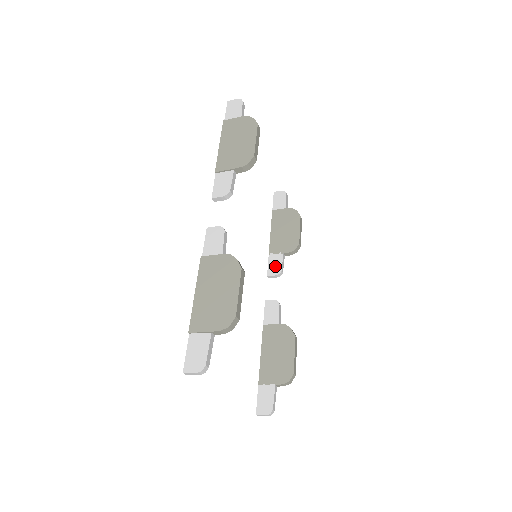
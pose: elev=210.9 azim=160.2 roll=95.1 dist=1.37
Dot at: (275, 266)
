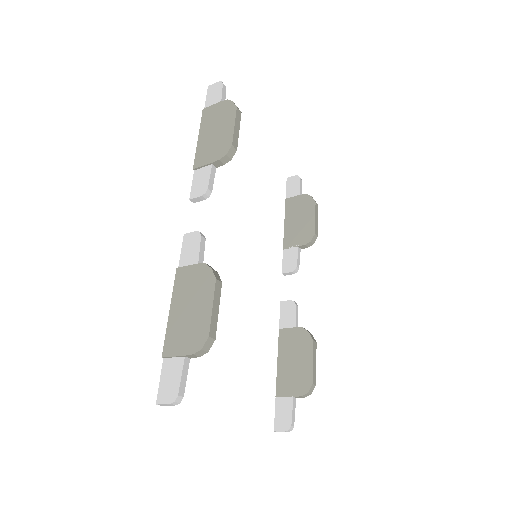
Dot at: (290, 262)
